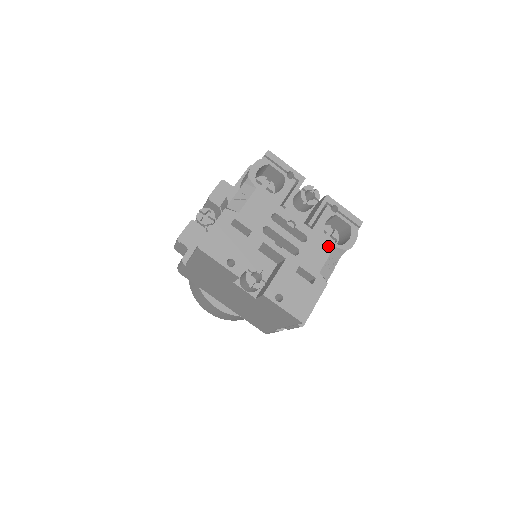
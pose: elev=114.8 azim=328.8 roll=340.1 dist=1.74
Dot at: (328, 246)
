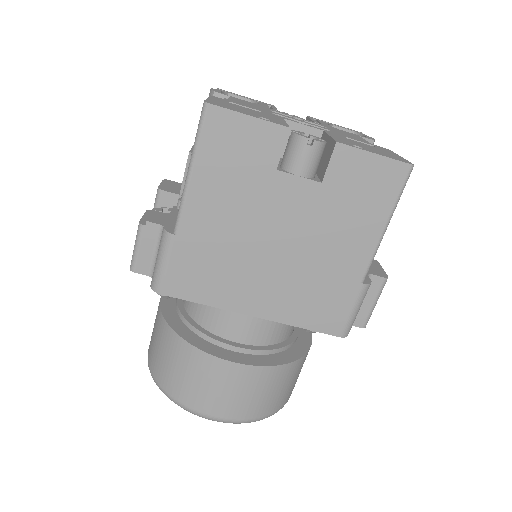
Dot at: occluded
